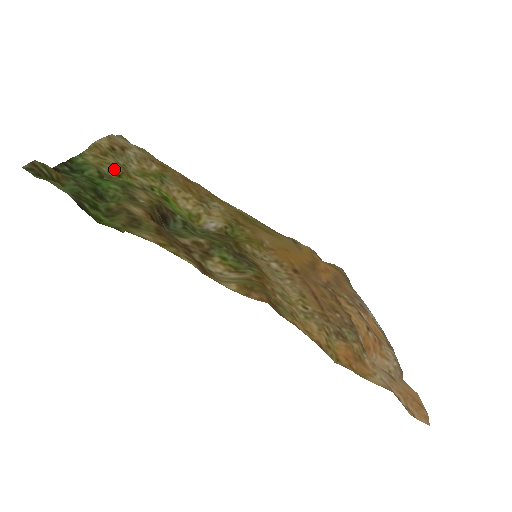
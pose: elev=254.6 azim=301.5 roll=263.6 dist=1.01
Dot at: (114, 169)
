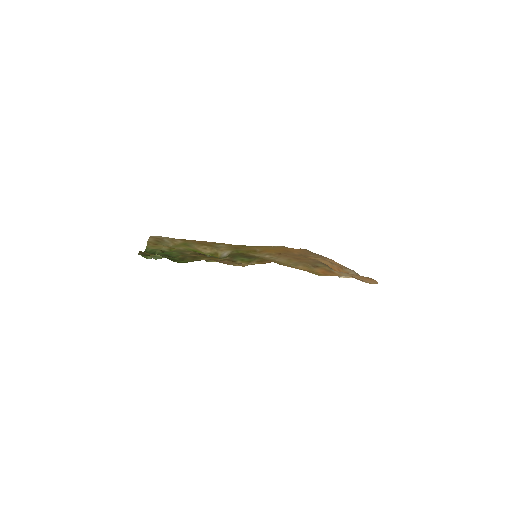
Dot at: (165, 248)
